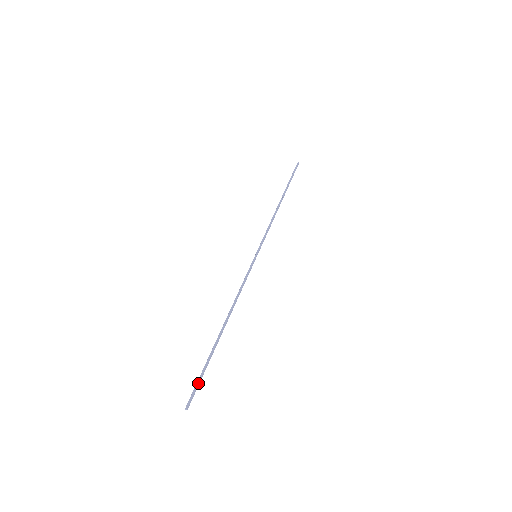
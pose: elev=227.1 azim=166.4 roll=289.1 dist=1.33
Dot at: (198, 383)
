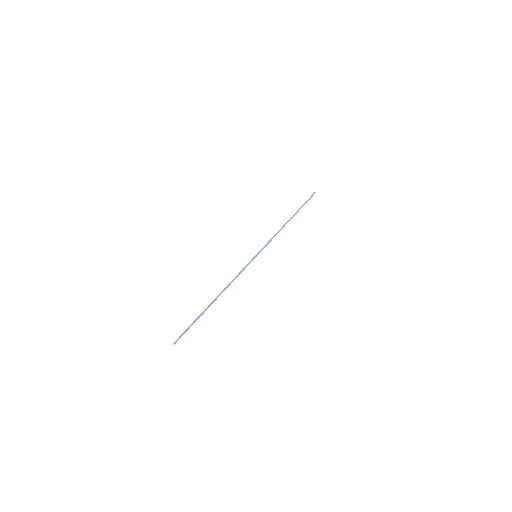
Dot at: (187, 330)
